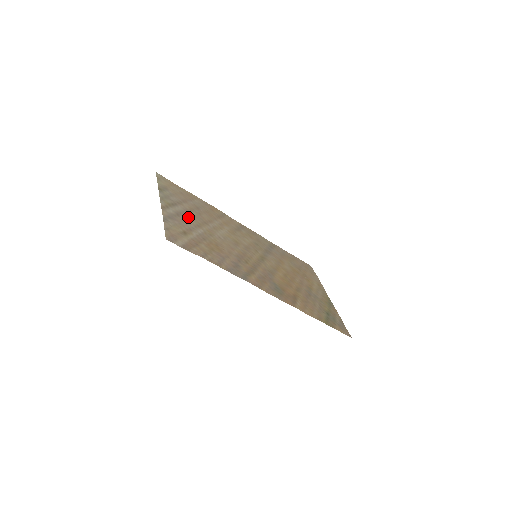
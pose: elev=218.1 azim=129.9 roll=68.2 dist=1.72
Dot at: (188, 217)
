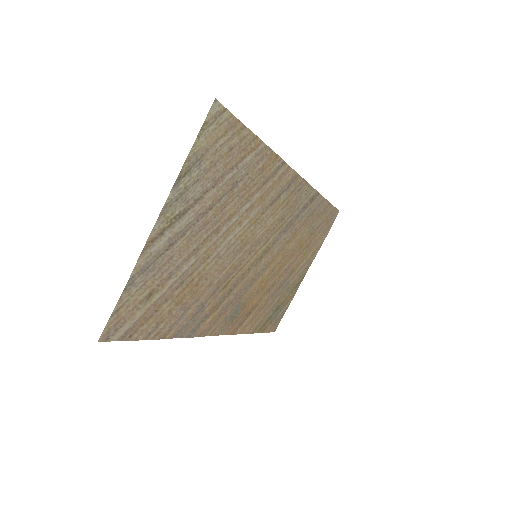
Dot at: (189, 237)
